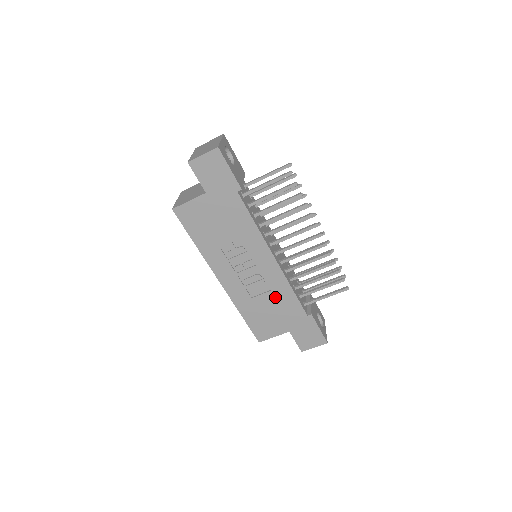
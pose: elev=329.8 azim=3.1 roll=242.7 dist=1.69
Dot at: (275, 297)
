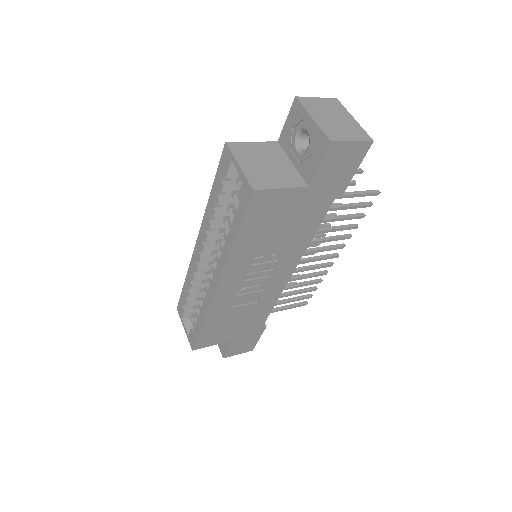
Dot at: (253, 309)
